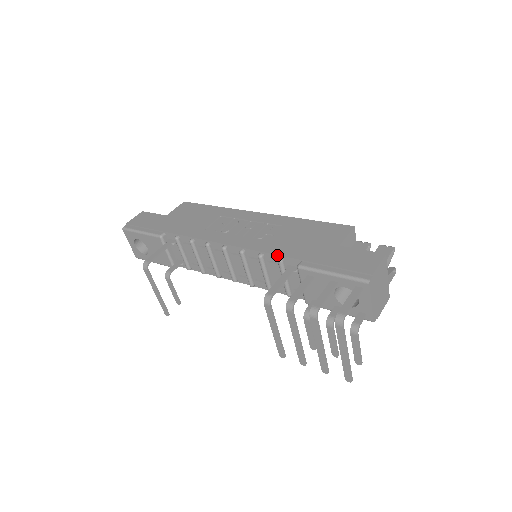
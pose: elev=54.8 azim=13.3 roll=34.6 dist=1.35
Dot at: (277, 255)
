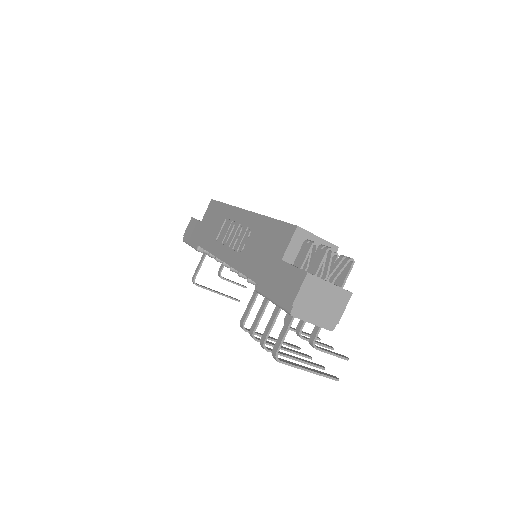
Dot at: occluded
